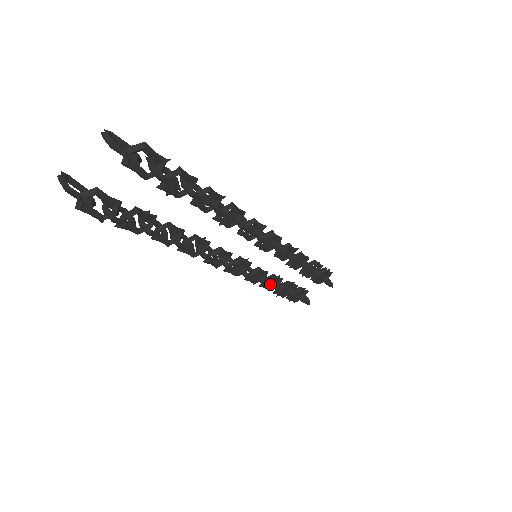
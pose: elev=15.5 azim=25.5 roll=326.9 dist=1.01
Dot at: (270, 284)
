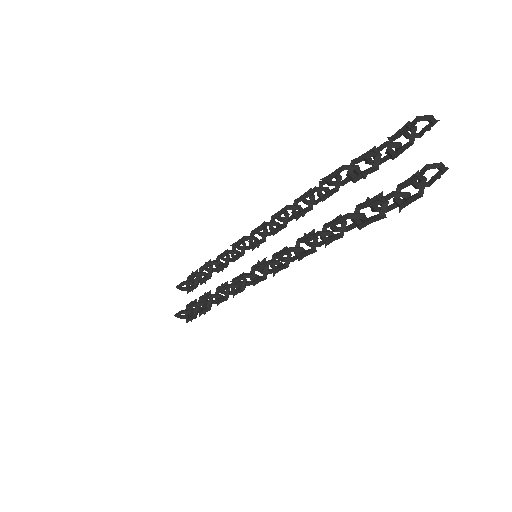
Dot at: (235, 289)
